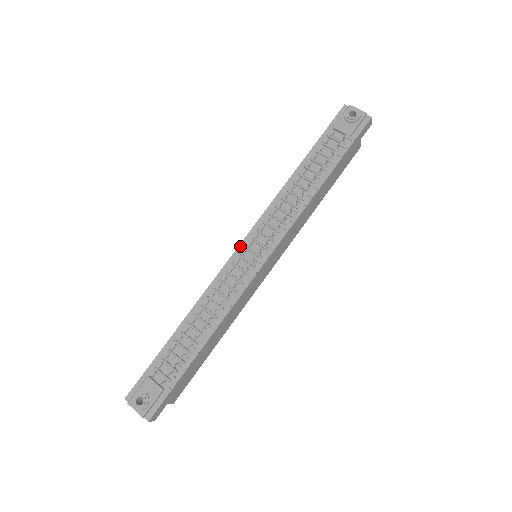
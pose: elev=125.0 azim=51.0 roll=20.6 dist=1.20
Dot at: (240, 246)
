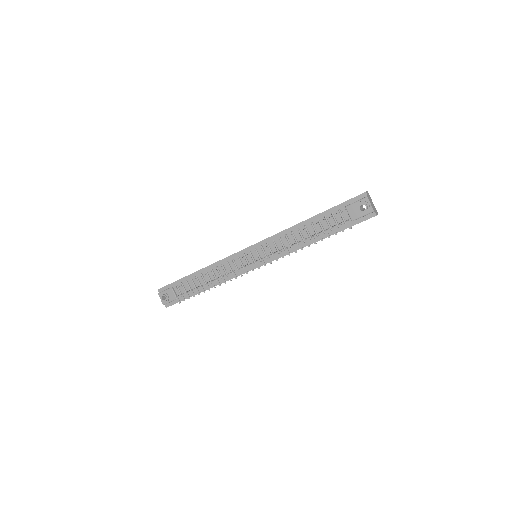
Dot at: (247, 249)
